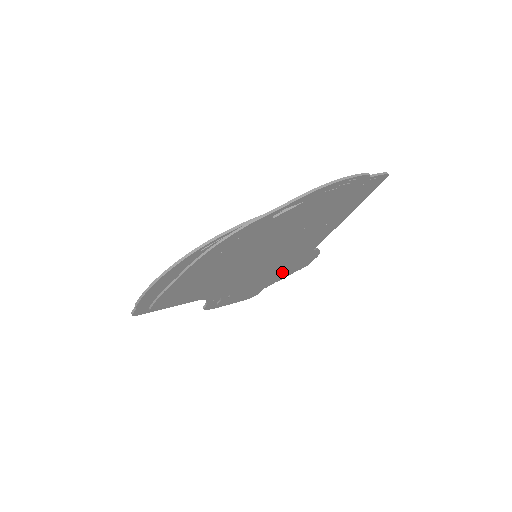
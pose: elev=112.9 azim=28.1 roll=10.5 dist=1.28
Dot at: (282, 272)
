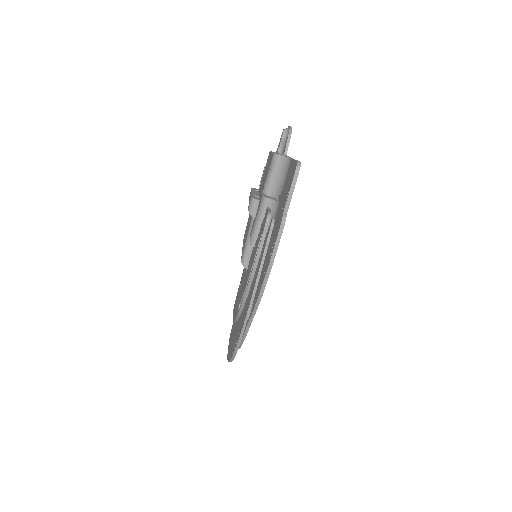
Dot at: occluded
